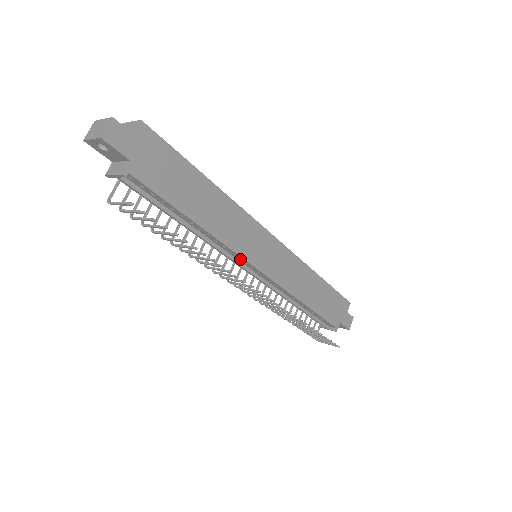
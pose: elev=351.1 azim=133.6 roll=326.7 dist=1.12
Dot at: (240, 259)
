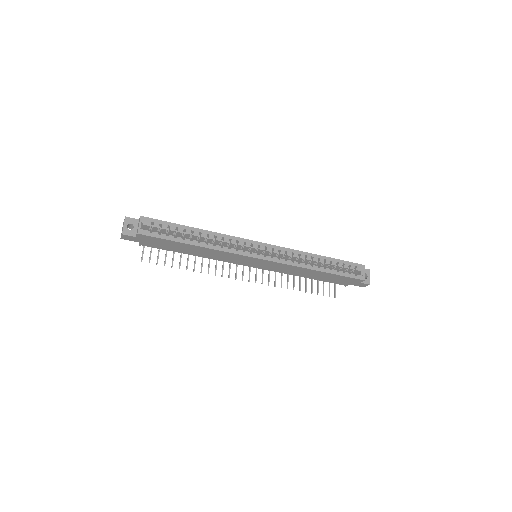
Dot at: occluded
